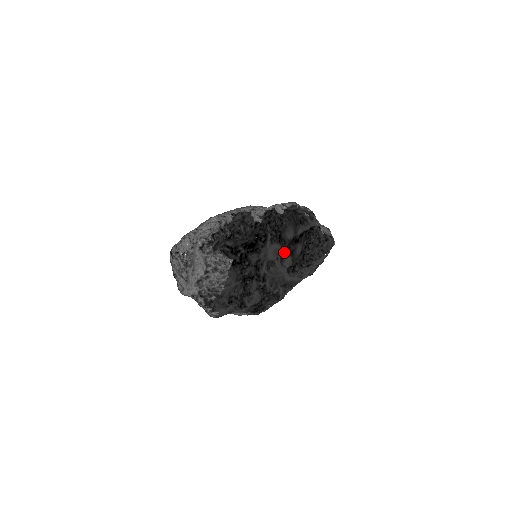
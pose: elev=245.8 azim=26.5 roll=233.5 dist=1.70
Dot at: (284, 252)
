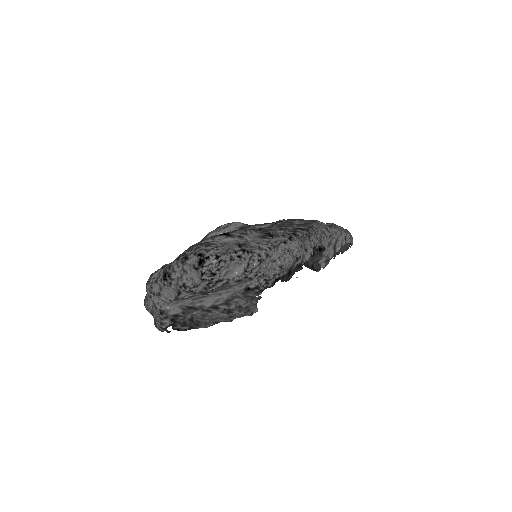
Dot at: occluded
